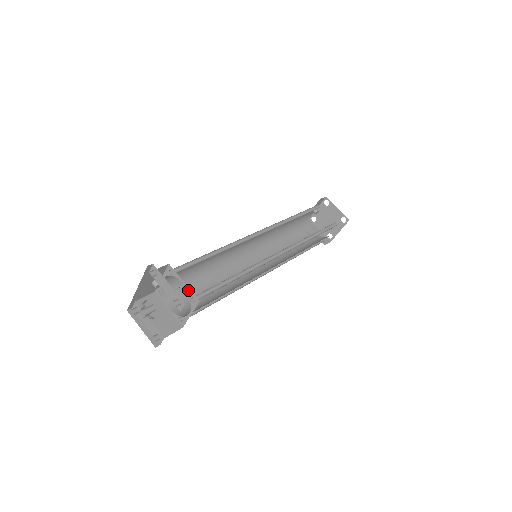
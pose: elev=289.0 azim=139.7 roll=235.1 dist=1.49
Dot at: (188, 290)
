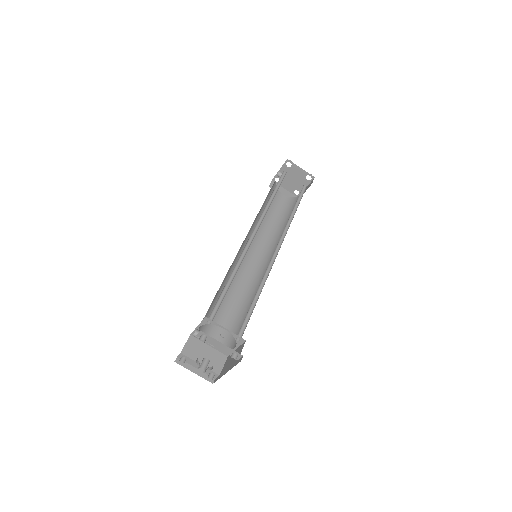
Dot at: occluded
